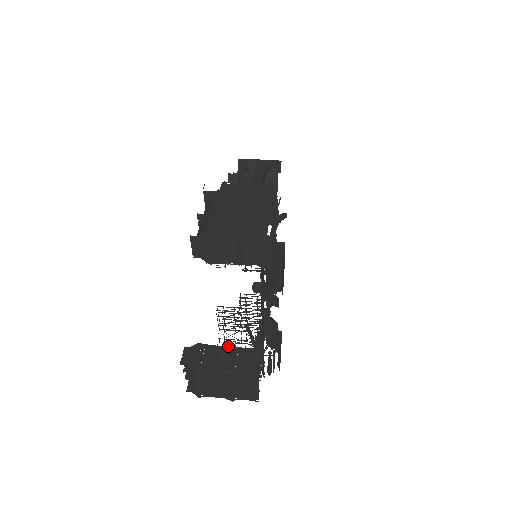
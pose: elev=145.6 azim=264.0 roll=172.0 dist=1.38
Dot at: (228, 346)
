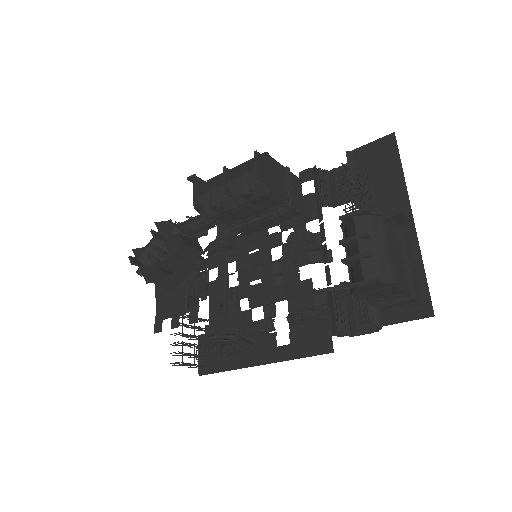
Dot at: occluded
